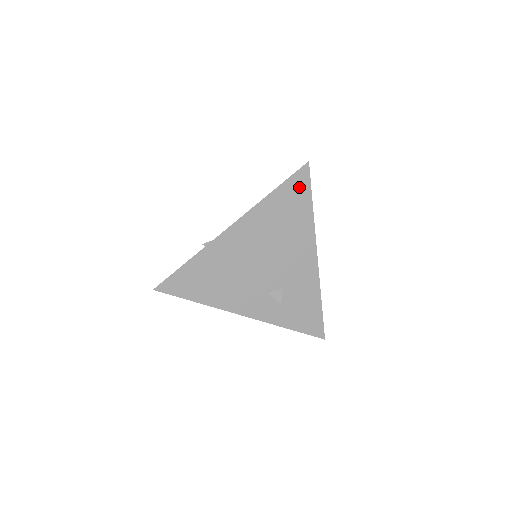
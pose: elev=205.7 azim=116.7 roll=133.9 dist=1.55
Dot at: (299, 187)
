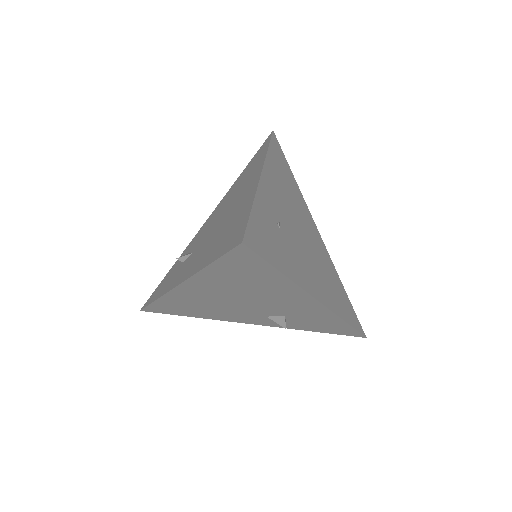
Dot at: (246, 262)
